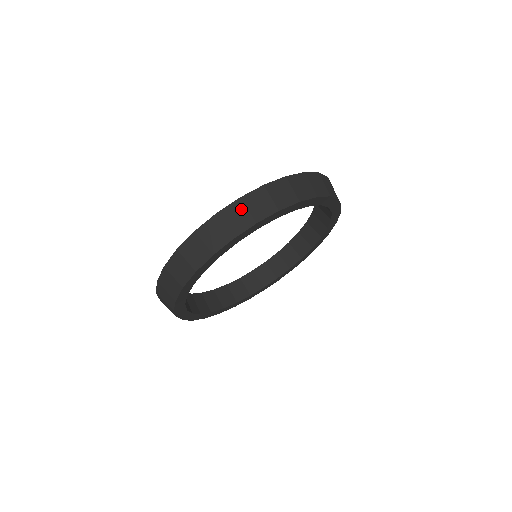
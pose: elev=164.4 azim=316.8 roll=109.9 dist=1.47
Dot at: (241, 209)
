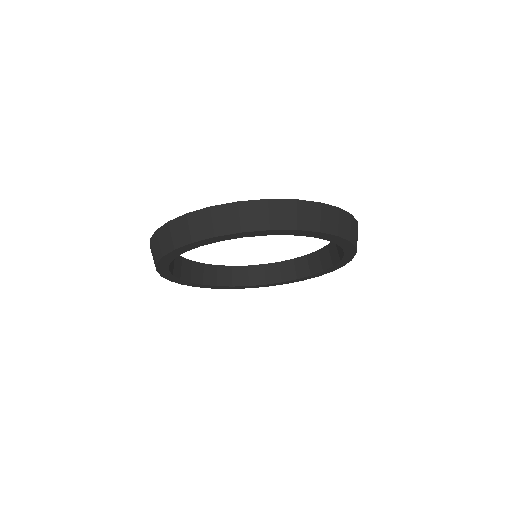
Dot at: (349, 222)
